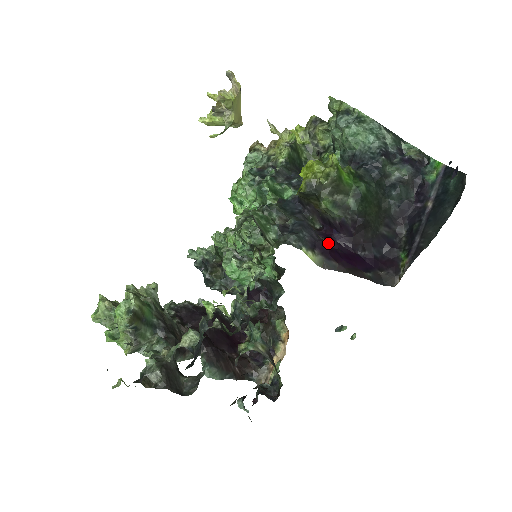
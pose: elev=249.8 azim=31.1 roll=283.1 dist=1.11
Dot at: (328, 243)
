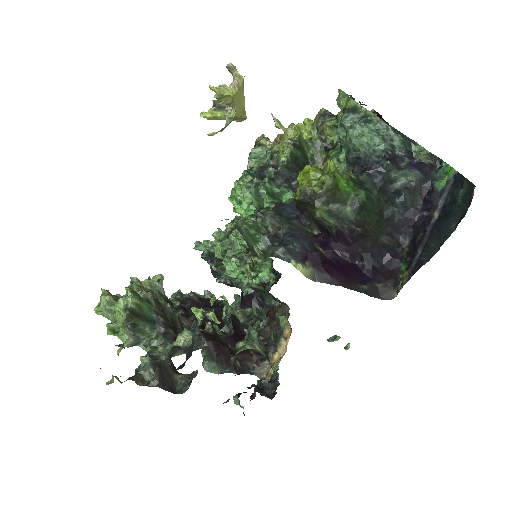
Dot at: (324, 252)
